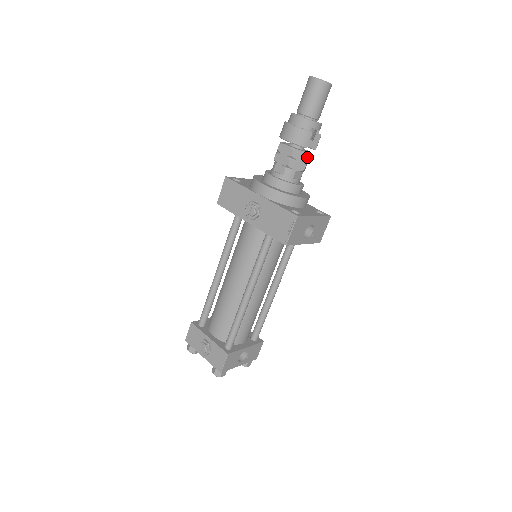
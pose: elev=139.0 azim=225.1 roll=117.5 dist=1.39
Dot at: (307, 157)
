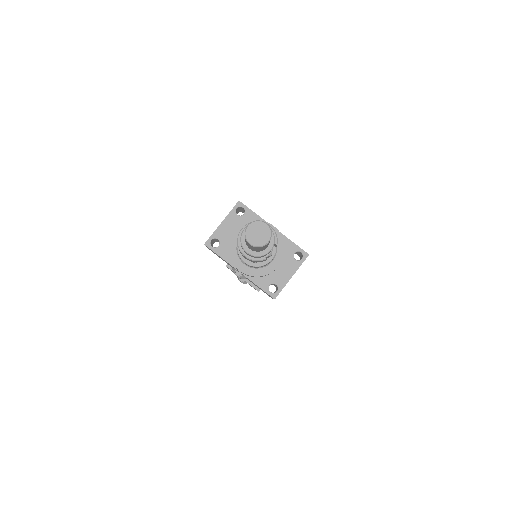
Dot at: occluded
